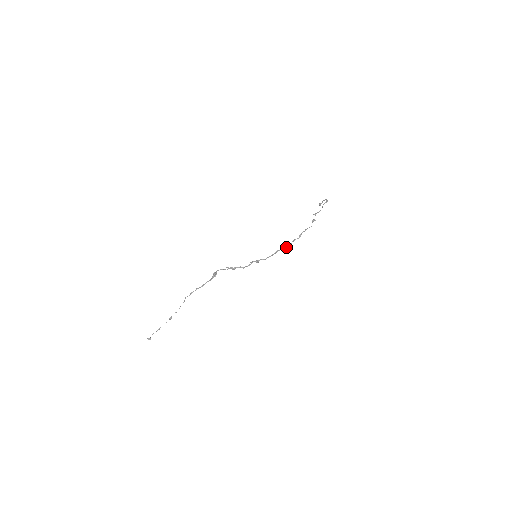
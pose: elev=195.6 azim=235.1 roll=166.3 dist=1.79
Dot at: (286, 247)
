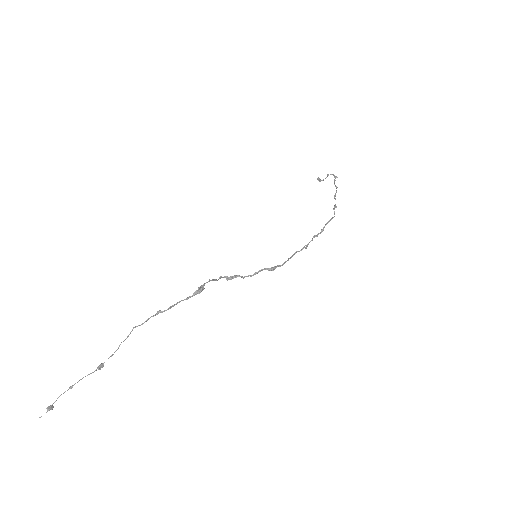
Dot at: (306, 246)
